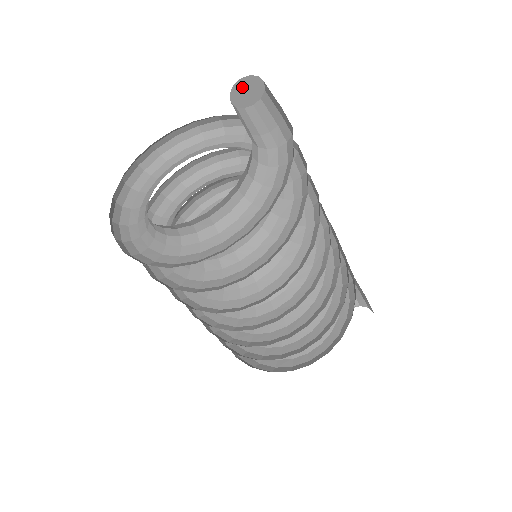
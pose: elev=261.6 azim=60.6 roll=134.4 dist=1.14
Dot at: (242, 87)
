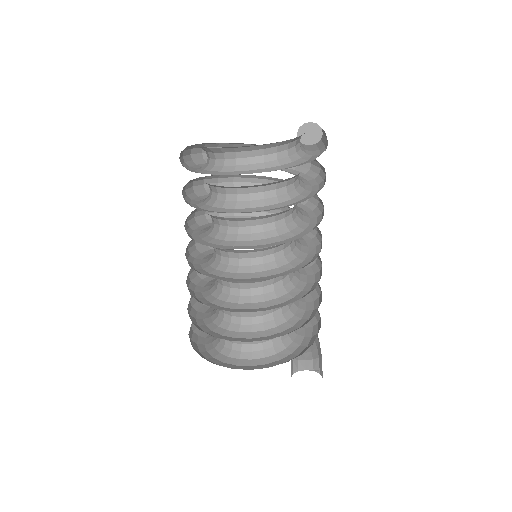
Dot at: (308, 128)
